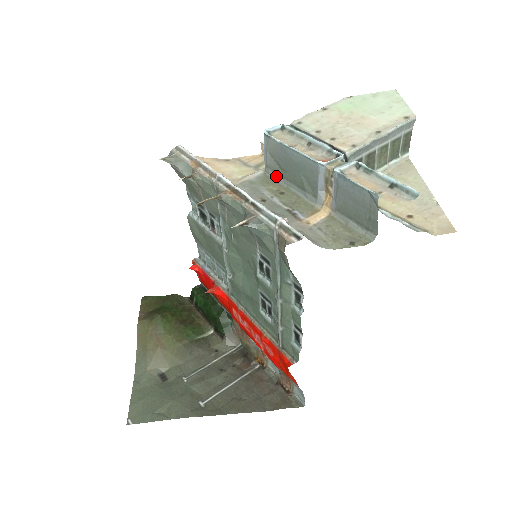
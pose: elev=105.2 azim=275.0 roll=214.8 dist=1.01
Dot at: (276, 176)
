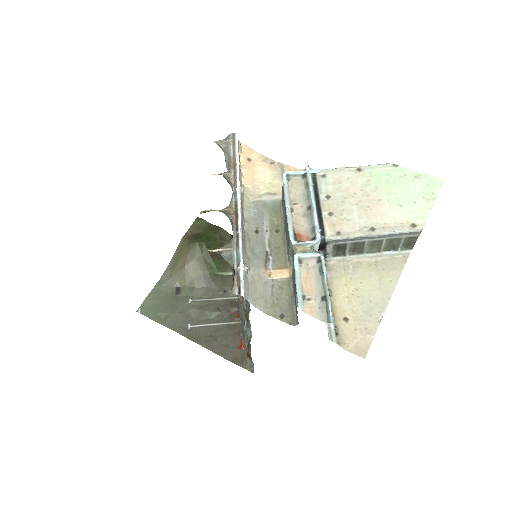
Dot at: (283, 212)
